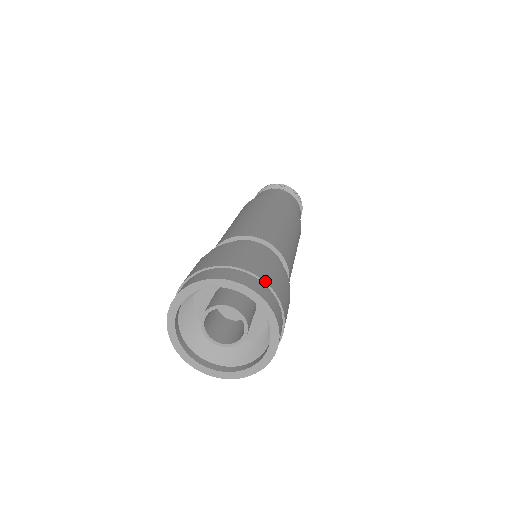
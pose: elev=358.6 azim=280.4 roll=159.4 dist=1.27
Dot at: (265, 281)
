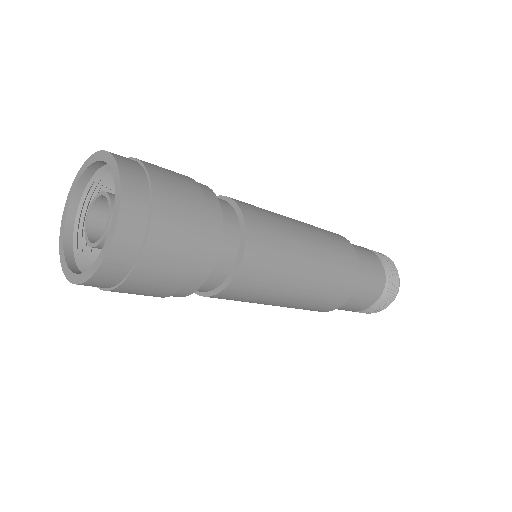
Dot at: (143, 163)
